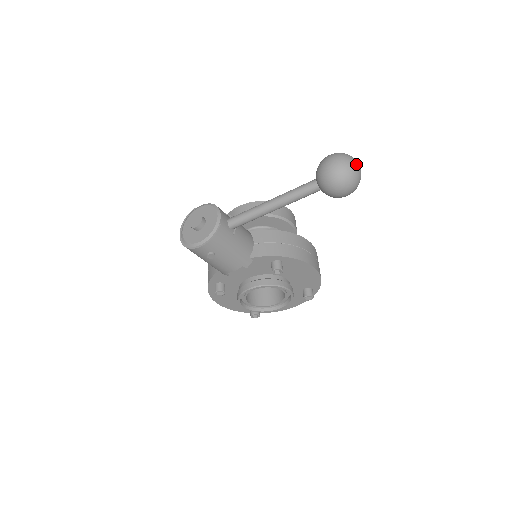
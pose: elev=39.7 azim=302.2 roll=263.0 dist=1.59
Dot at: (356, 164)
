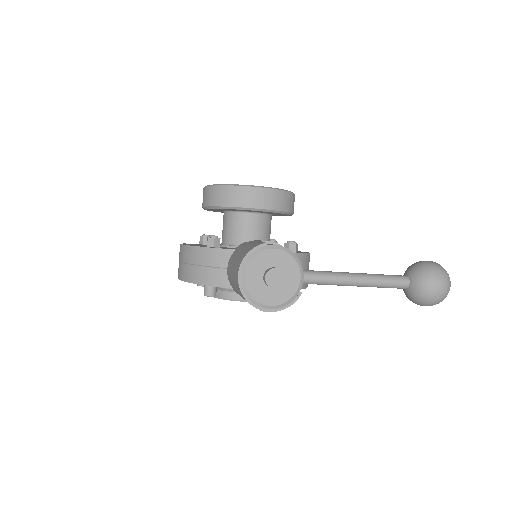
Dot at: occluded
